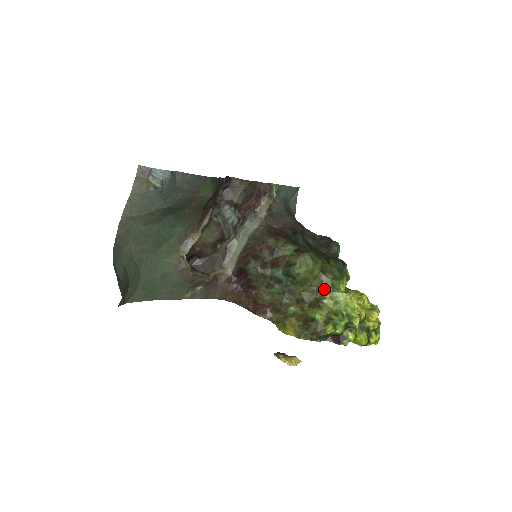
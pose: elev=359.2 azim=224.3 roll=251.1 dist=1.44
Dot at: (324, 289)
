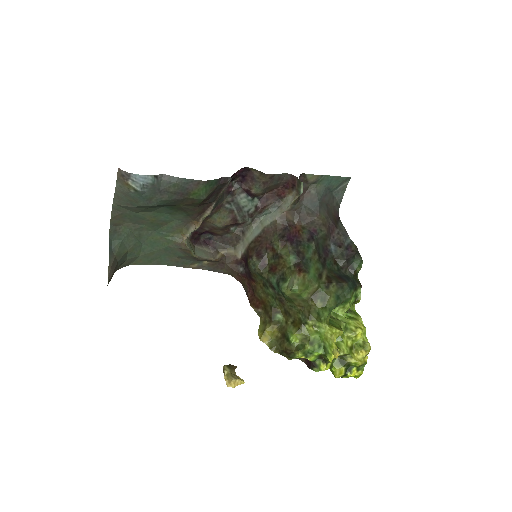
Dot at: (309, 314)
